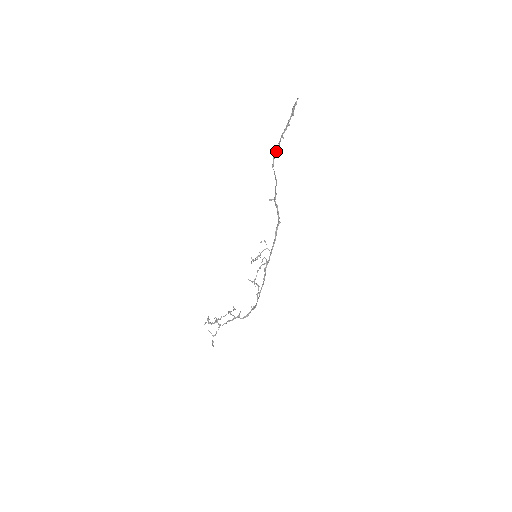
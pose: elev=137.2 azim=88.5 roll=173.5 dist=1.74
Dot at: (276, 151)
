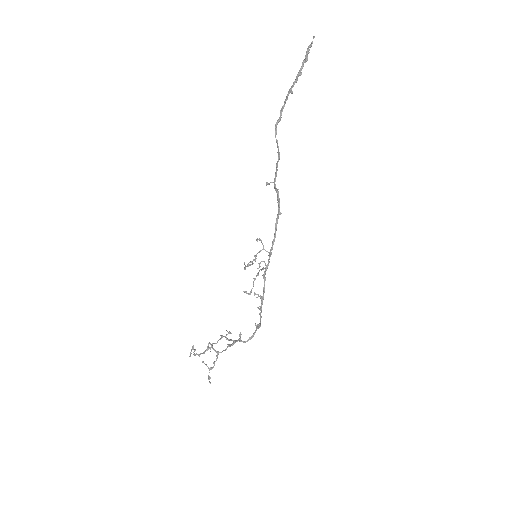
Dot at: (280, 113)
